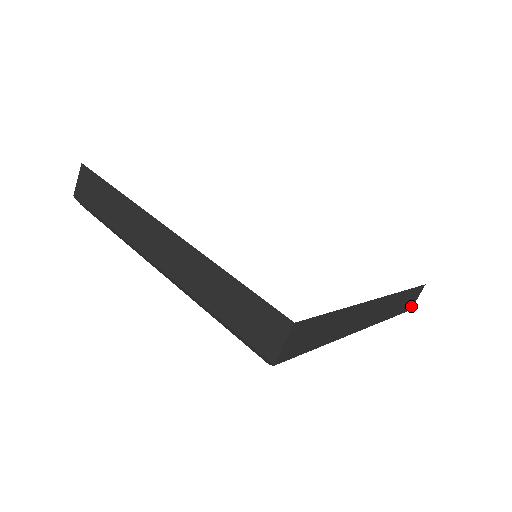
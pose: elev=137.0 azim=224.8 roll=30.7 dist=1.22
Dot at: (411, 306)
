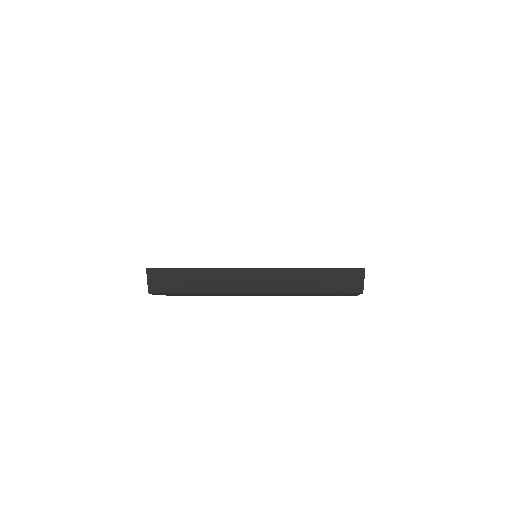
Dot at: occluded
